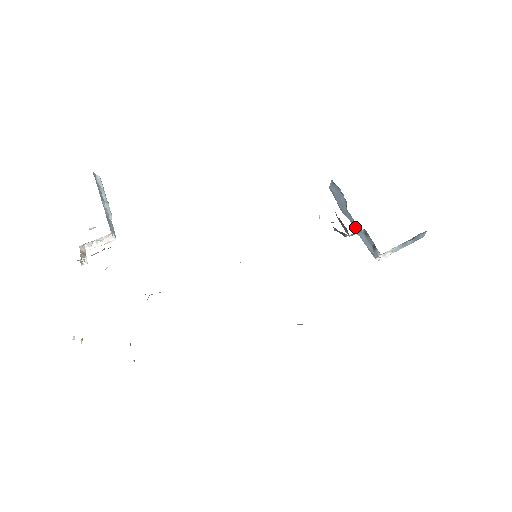
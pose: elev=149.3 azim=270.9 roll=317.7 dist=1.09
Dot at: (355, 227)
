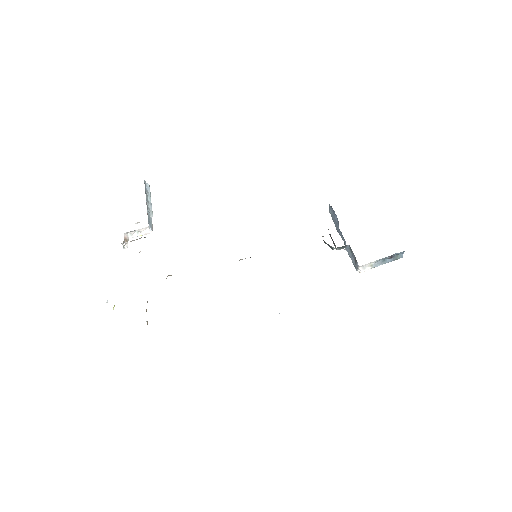
Dot at: (344, 244)
